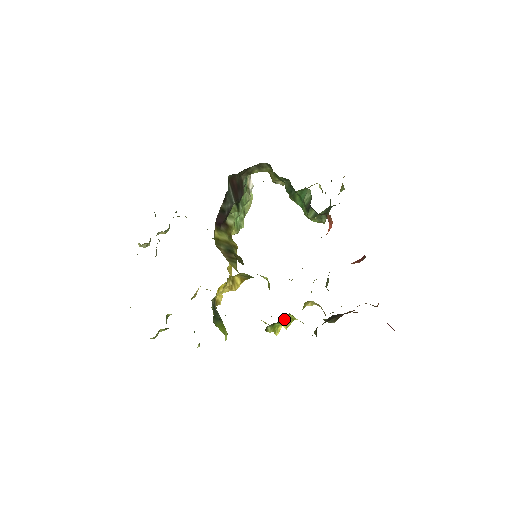
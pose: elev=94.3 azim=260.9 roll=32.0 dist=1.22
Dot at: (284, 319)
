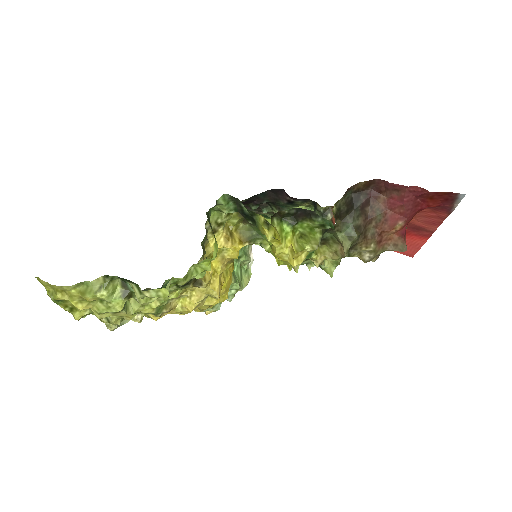
Dot at: (293, 236)
